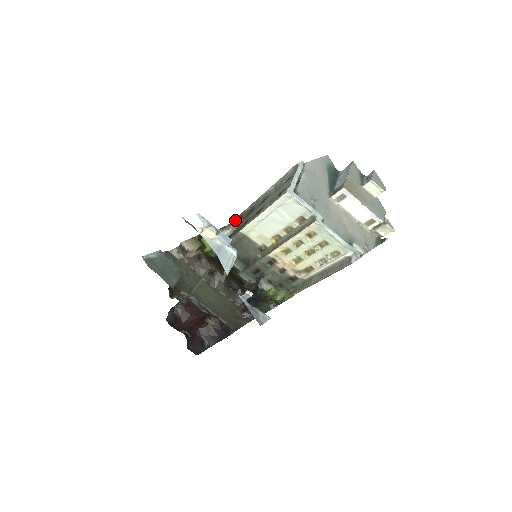
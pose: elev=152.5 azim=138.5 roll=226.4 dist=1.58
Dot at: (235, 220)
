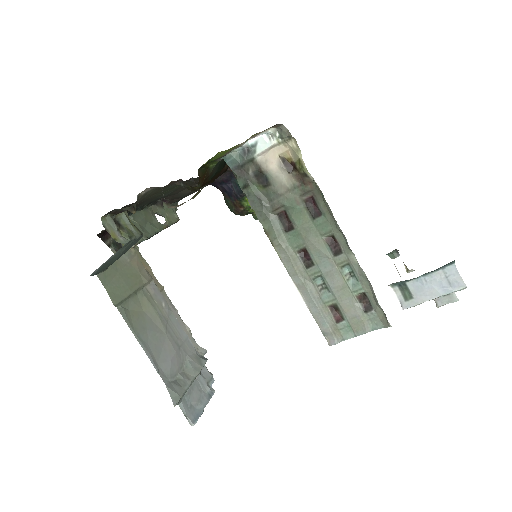
Dot at: (295, 145)
